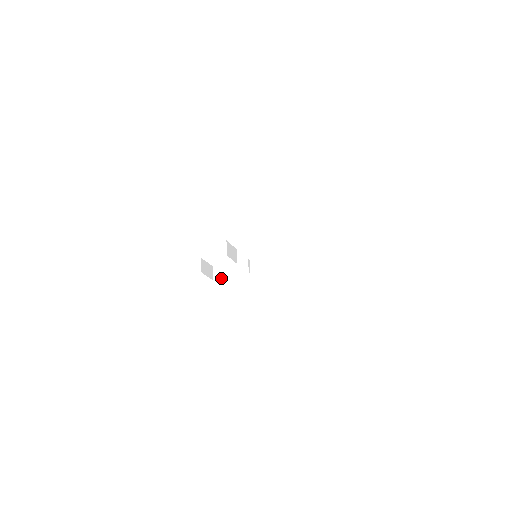
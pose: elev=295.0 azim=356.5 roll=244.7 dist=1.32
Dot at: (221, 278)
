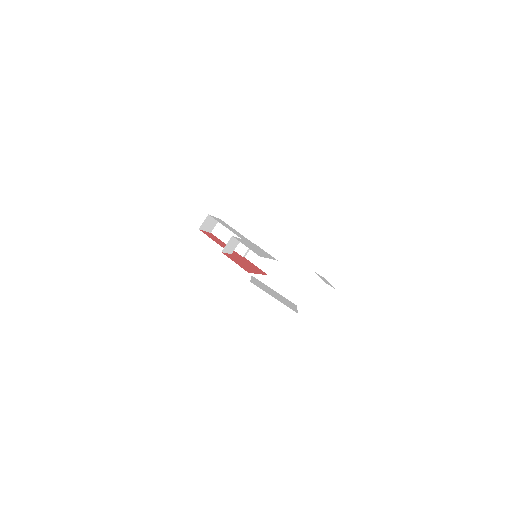
Dot at: (218, 237)
